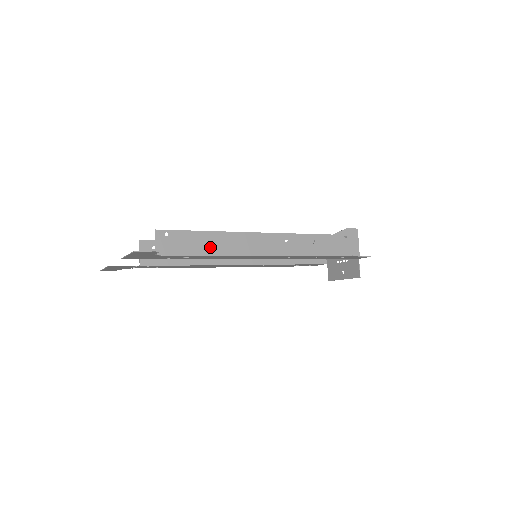
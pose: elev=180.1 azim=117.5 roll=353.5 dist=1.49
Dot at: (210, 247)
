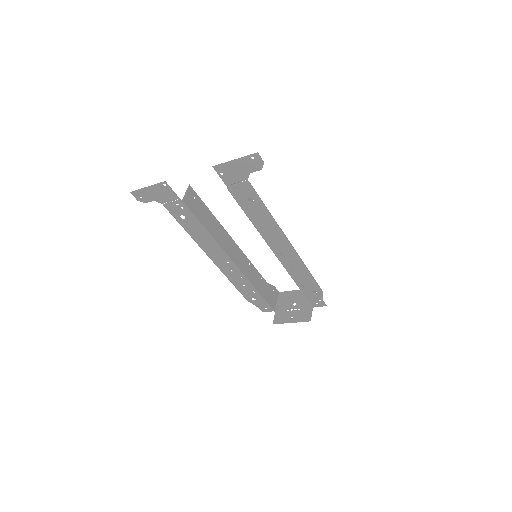
Dot at: occluded
